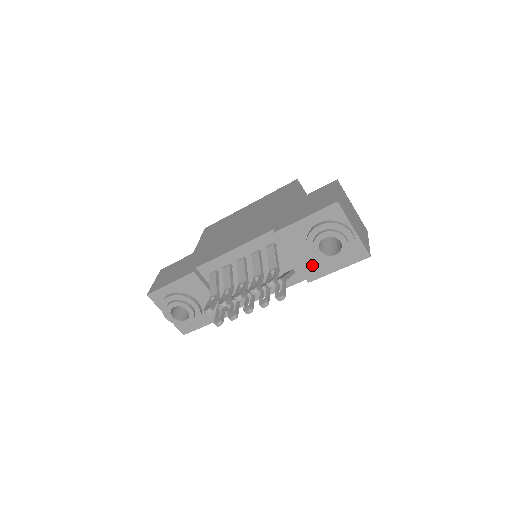
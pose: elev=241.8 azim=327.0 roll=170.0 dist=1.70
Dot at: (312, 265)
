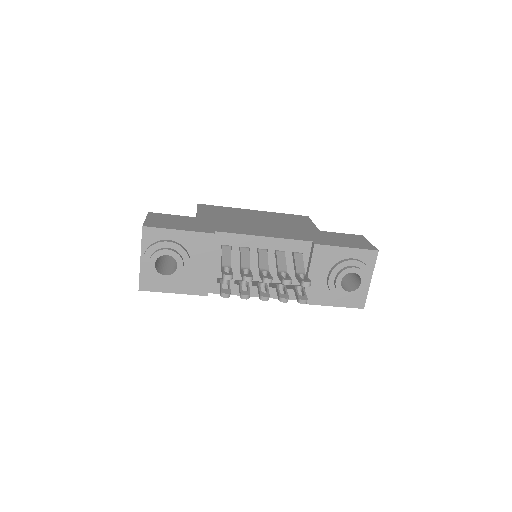
Dot at: (318, 290)
